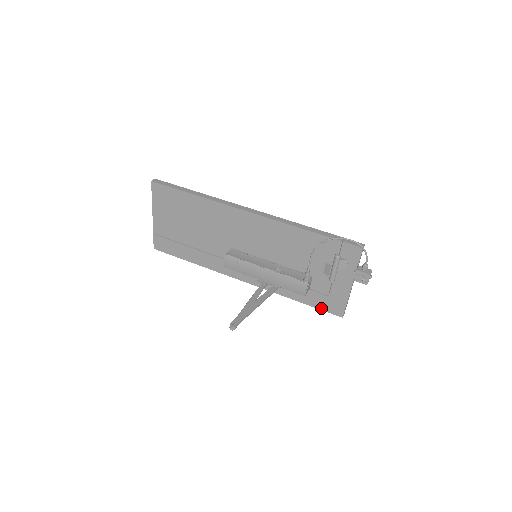
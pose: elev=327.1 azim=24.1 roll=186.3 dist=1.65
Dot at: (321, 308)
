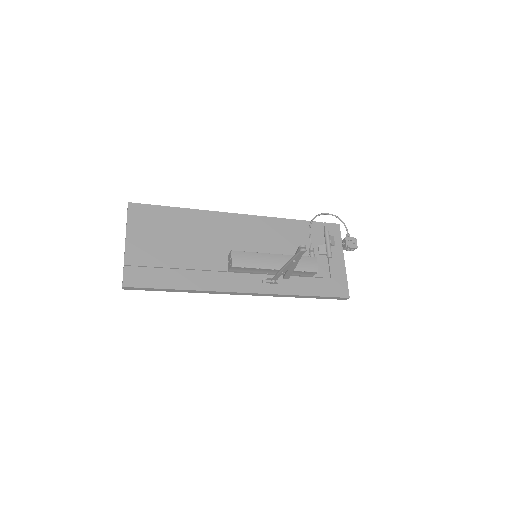
Dot at: (329, 295)
